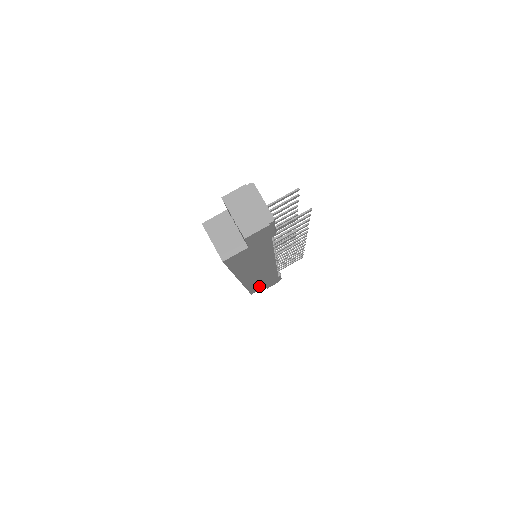
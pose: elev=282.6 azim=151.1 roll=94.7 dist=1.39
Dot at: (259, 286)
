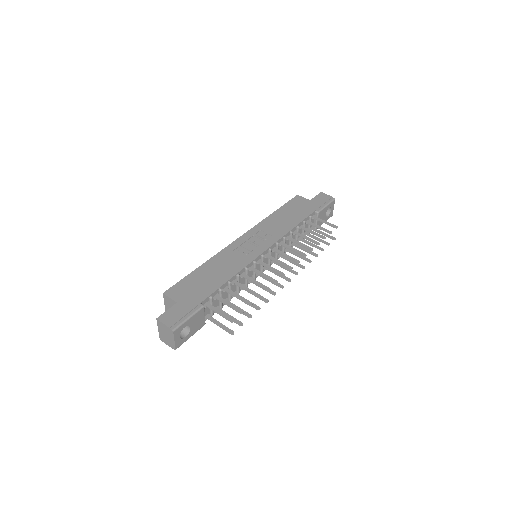
Dot at: occluded
